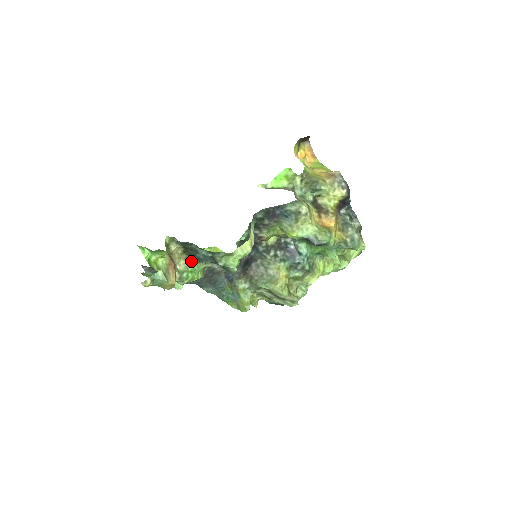
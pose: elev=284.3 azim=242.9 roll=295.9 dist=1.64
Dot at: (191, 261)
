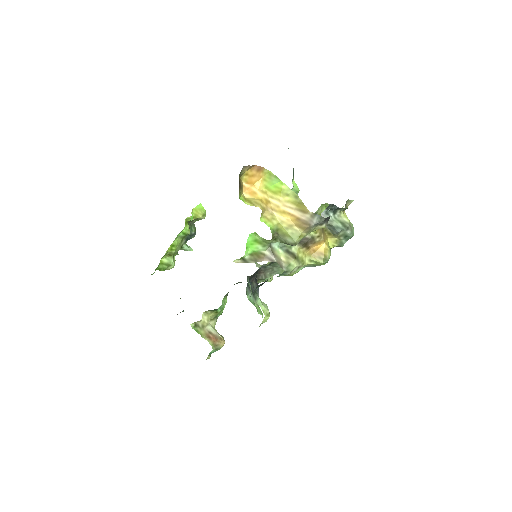
Dot at: (216, 310)
